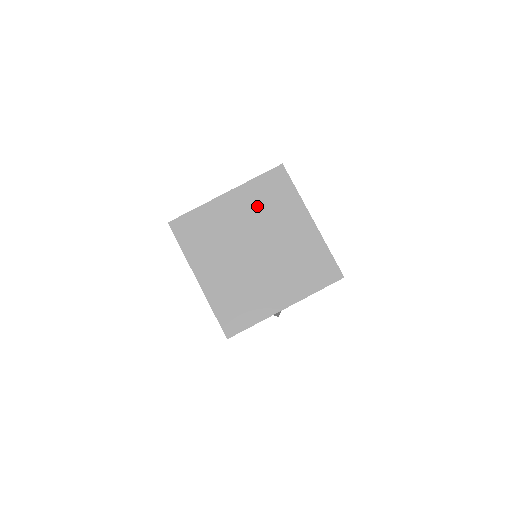
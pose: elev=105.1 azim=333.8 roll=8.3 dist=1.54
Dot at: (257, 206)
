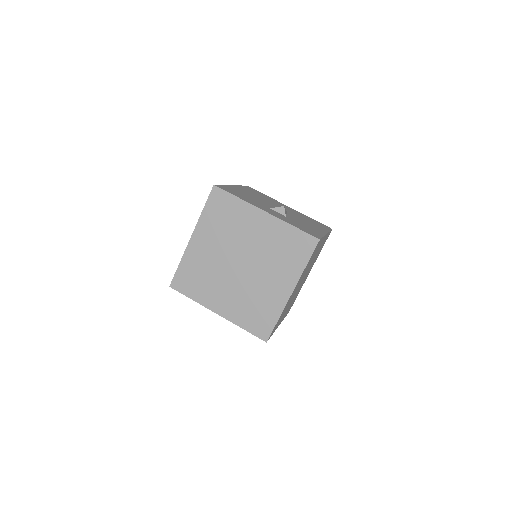
Dot at: (273, 243)
